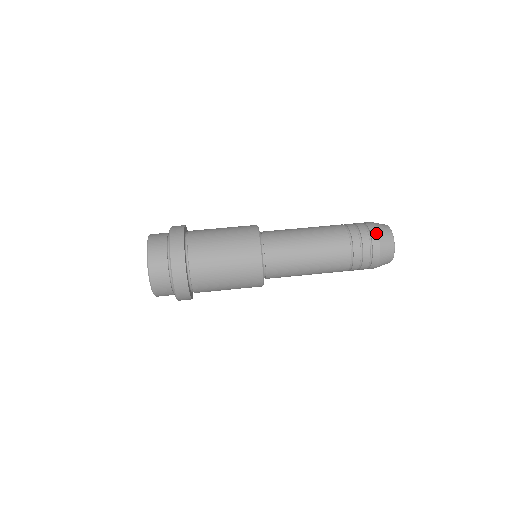
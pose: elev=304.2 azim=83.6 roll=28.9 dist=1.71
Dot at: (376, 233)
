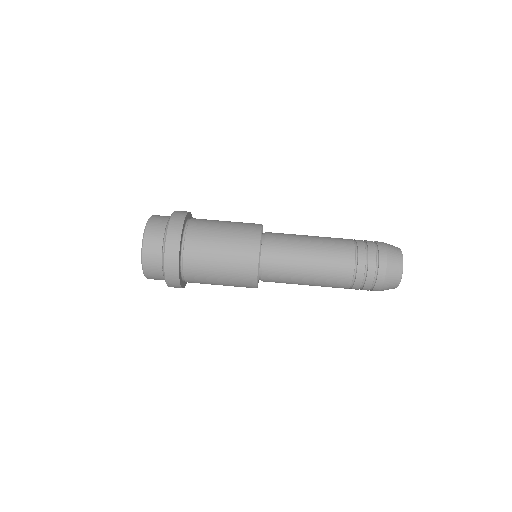
Dot at: (385, 252)
